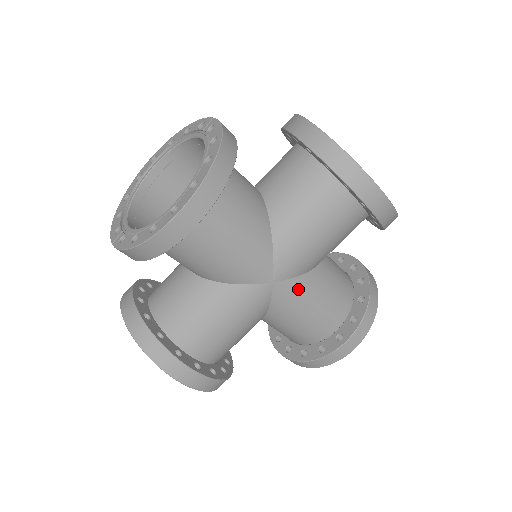
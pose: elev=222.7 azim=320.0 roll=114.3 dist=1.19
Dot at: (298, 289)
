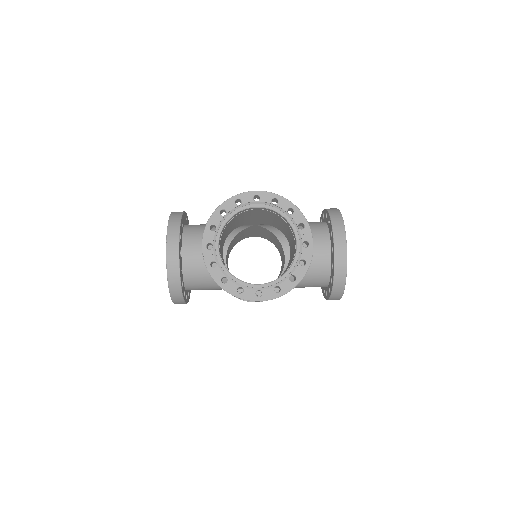
Dot at: occluded
